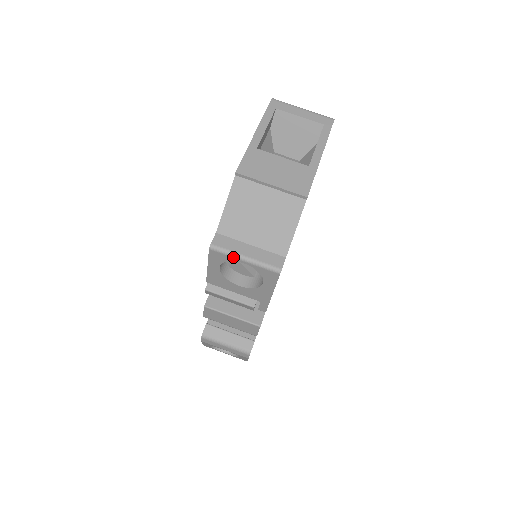
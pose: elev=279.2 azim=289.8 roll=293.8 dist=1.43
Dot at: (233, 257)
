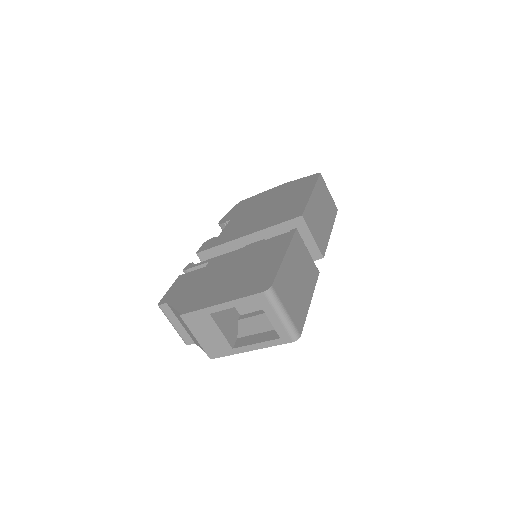
Dot at: (168, 318)
